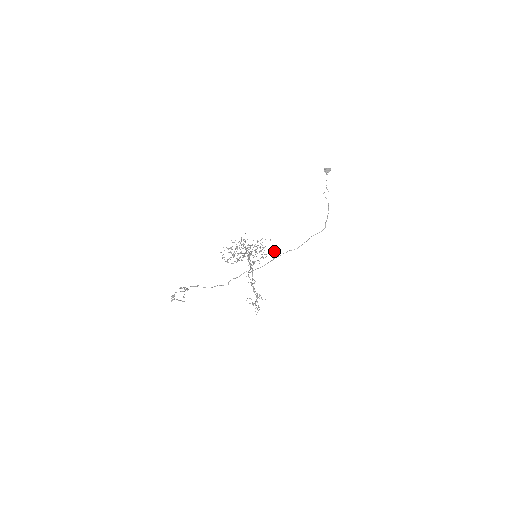
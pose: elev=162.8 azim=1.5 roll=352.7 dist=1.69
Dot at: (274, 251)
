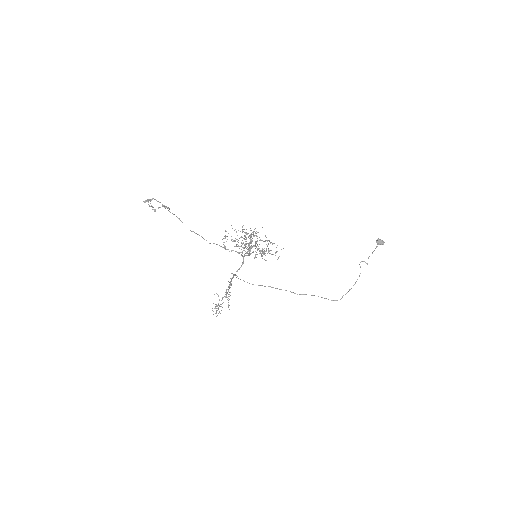
Dot at: occluded
